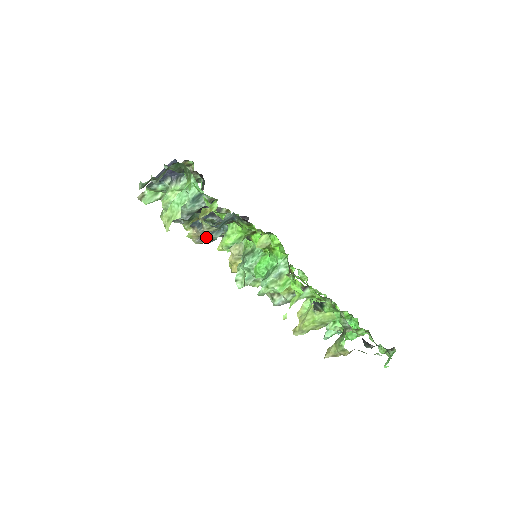
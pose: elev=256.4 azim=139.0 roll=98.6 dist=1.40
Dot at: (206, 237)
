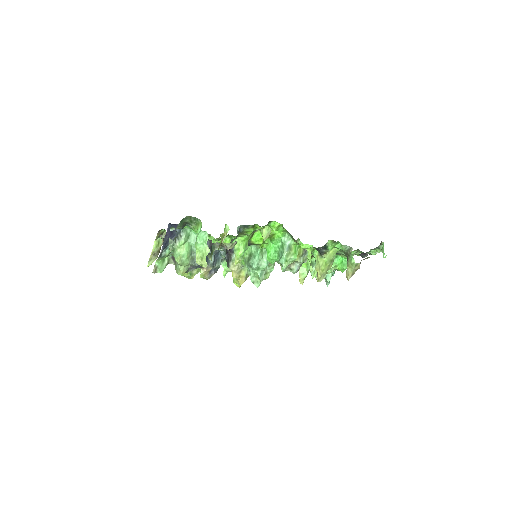
Dot at: (213, 269)
